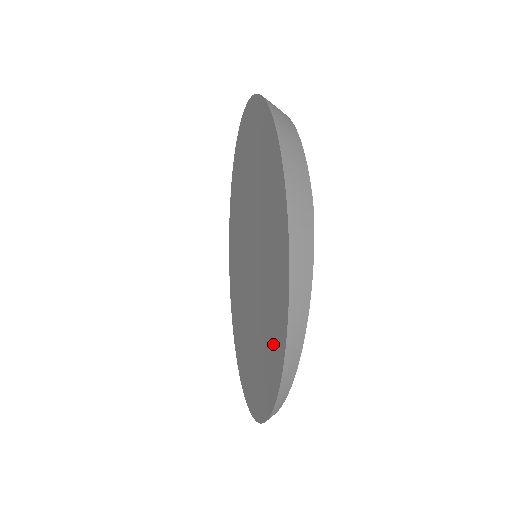
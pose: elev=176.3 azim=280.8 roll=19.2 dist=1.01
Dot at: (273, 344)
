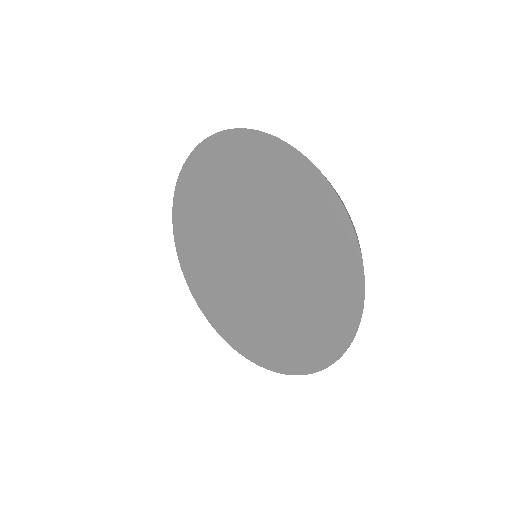
Dot at: (330, 323)
